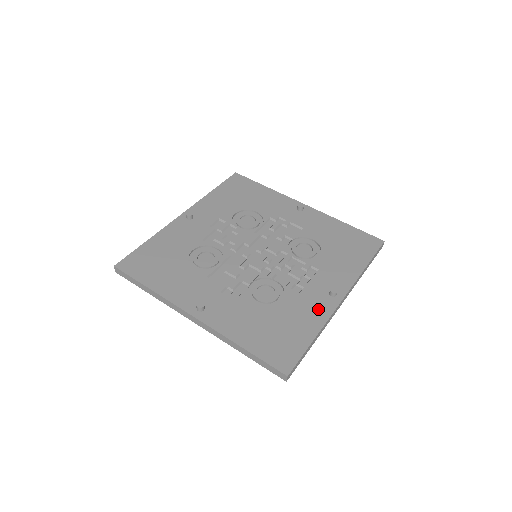
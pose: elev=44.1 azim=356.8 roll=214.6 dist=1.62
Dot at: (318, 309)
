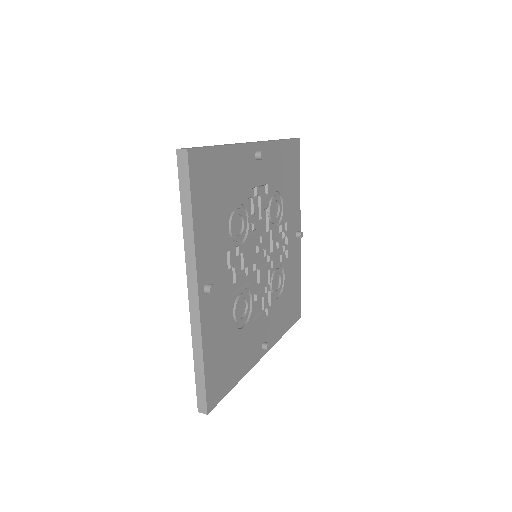
Dot at: (297, 258)
